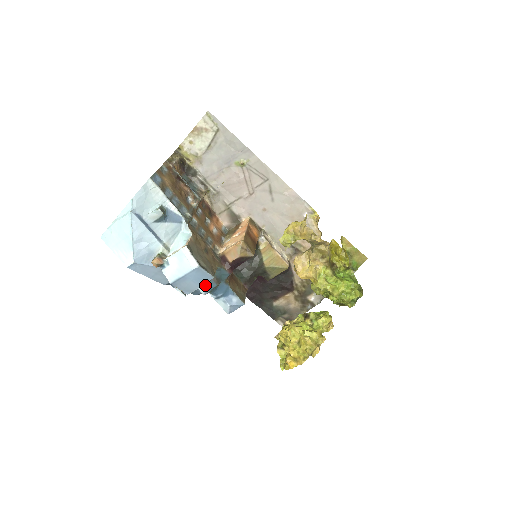
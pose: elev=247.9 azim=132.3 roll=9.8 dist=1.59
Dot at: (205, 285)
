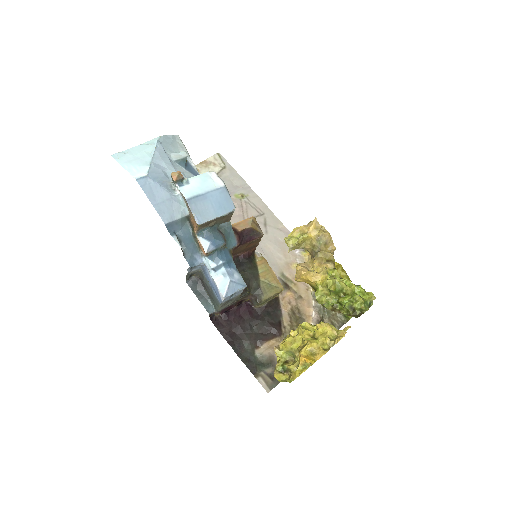
Dot at: (213, 236)
